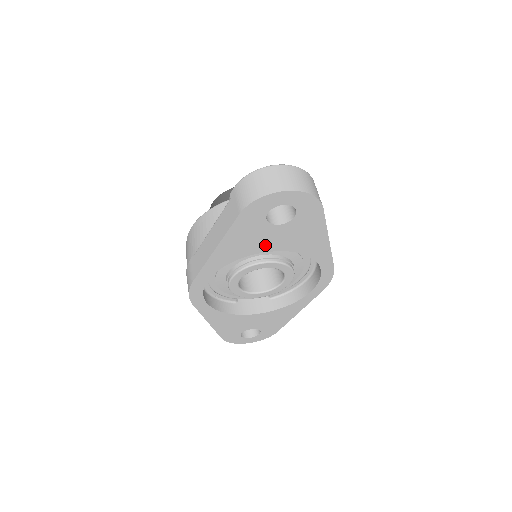
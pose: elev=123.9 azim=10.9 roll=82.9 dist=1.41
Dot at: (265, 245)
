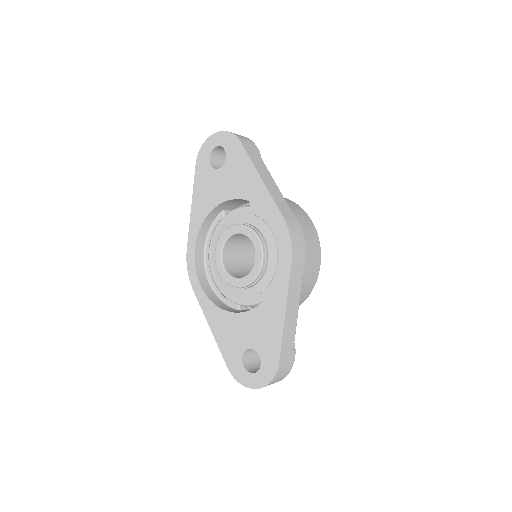
Dot at: (219, 195)
